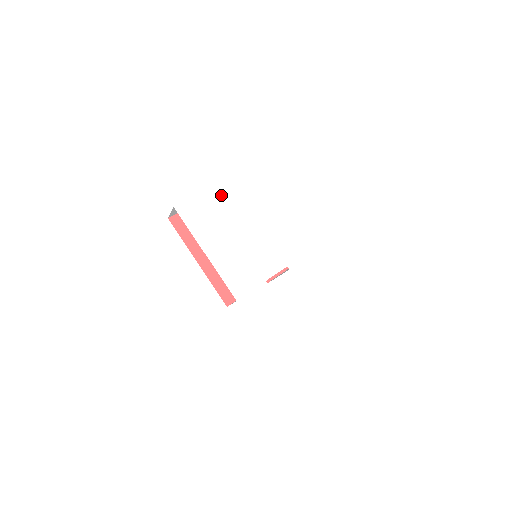
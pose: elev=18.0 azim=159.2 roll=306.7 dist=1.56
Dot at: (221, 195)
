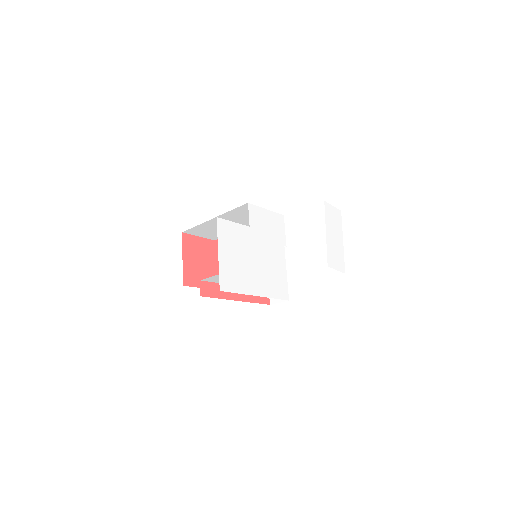
Dot at: (226, 246)
